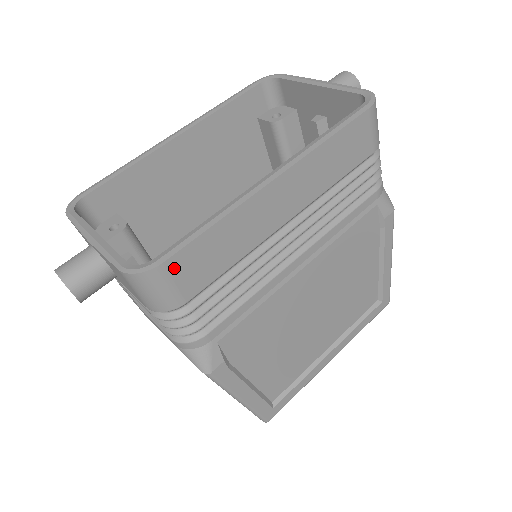
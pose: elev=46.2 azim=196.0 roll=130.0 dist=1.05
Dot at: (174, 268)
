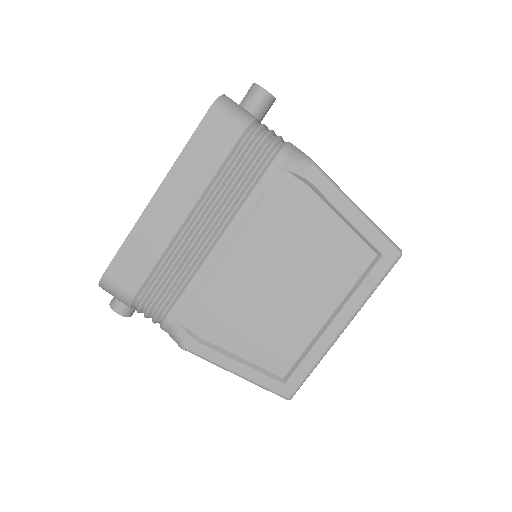
Dot at: (113, 275)
